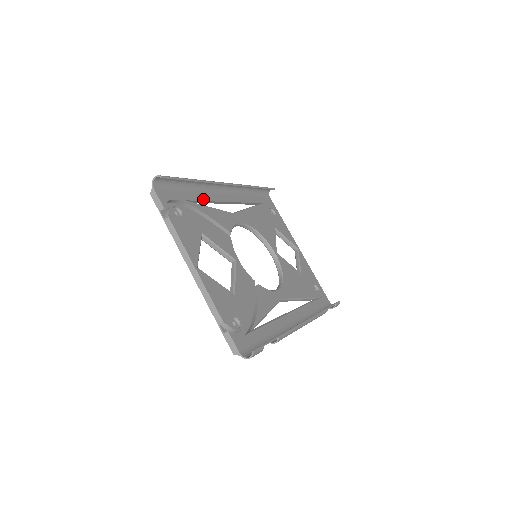
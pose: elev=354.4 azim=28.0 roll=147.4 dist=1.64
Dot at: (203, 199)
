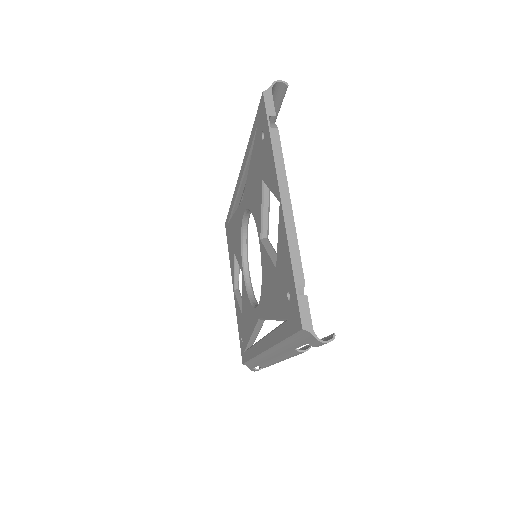
Dot at: occluded
